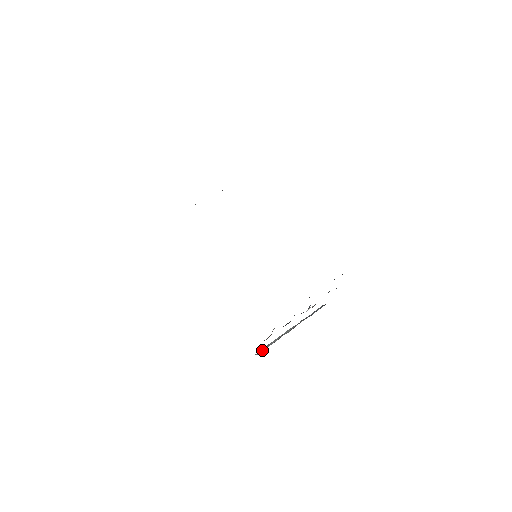
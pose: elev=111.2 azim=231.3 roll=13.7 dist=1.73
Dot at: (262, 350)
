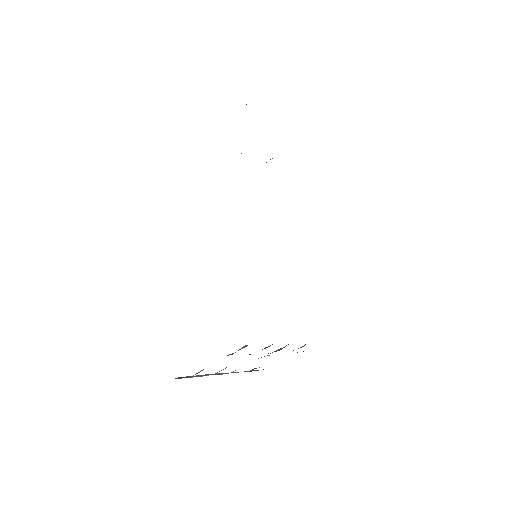
Dot at: occluded
